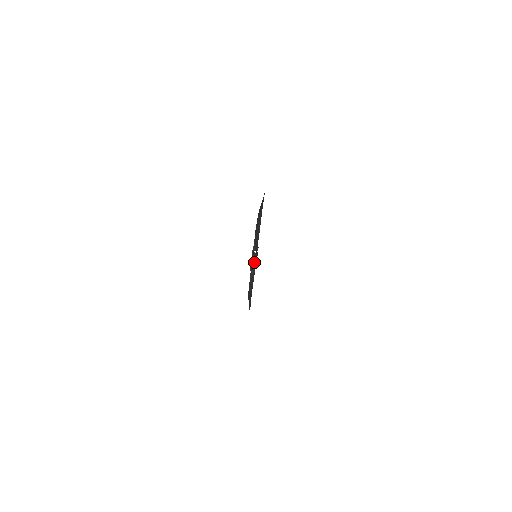
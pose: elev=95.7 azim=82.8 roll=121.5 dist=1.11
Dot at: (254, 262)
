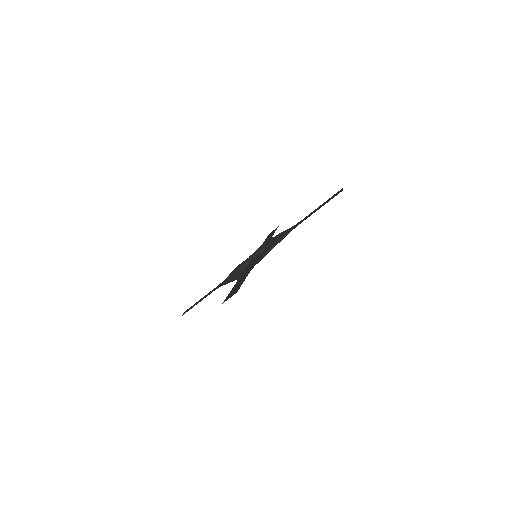
Dot at: (251, 258)
